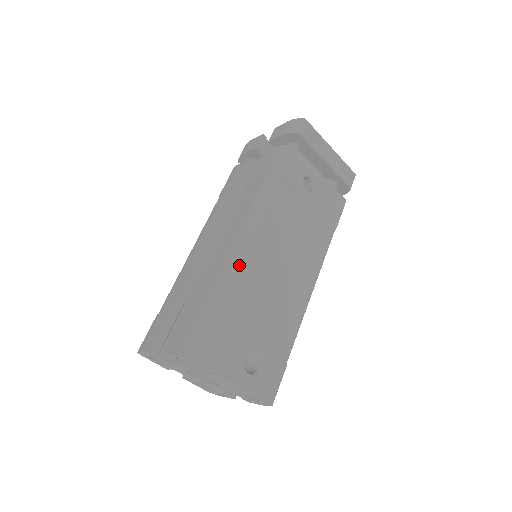
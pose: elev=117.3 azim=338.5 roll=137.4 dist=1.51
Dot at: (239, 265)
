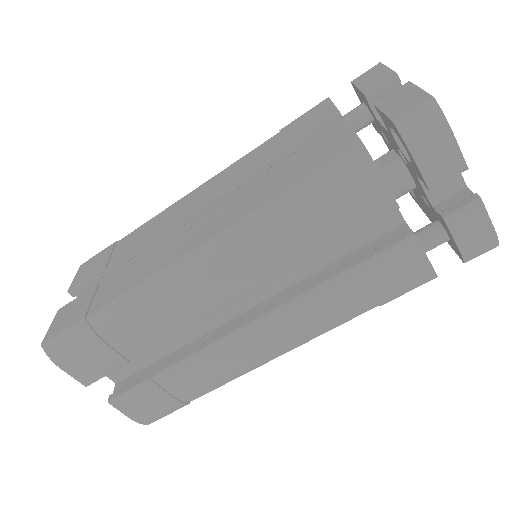
Dot at: (246, 372)
